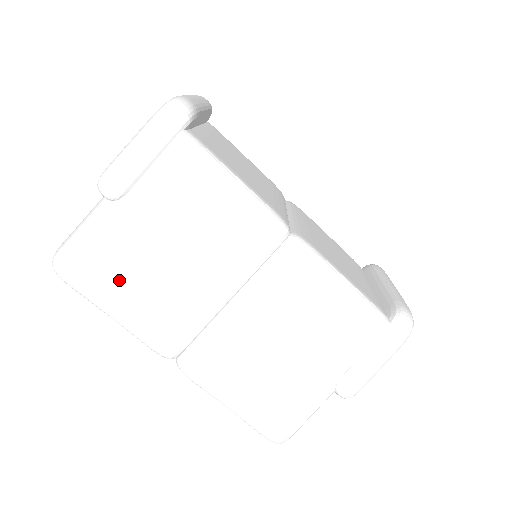
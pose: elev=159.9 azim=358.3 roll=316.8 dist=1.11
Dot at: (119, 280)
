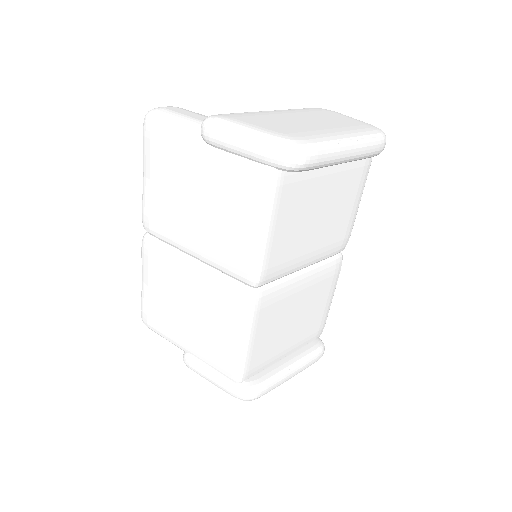
Dot at: (162, 169)
